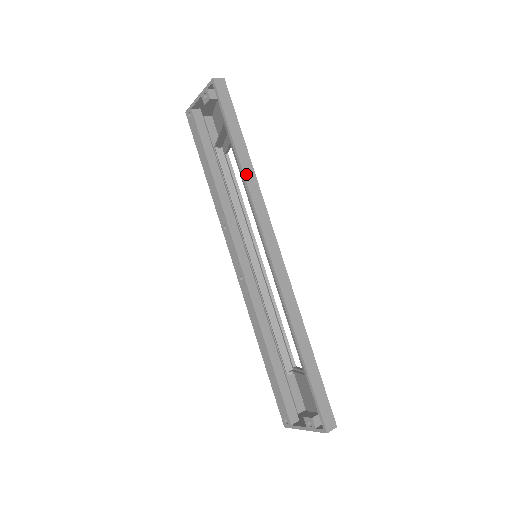
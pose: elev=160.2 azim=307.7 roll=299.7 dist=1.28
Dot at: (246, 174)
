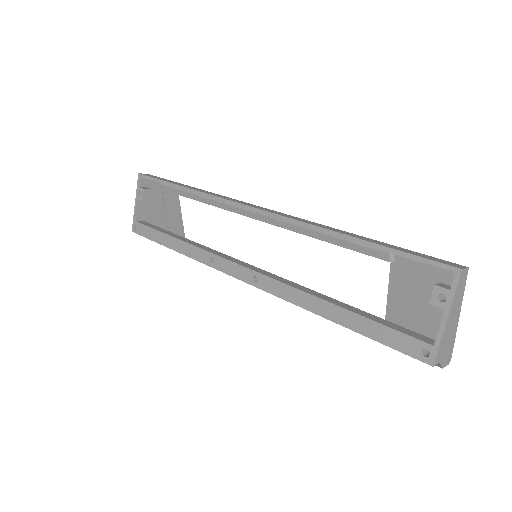
Dot at: (199, 191)
